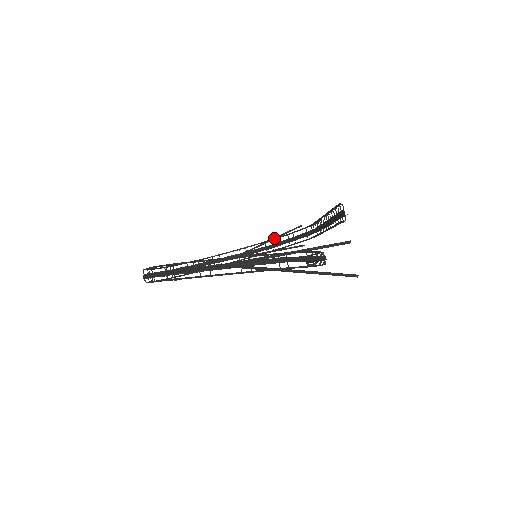
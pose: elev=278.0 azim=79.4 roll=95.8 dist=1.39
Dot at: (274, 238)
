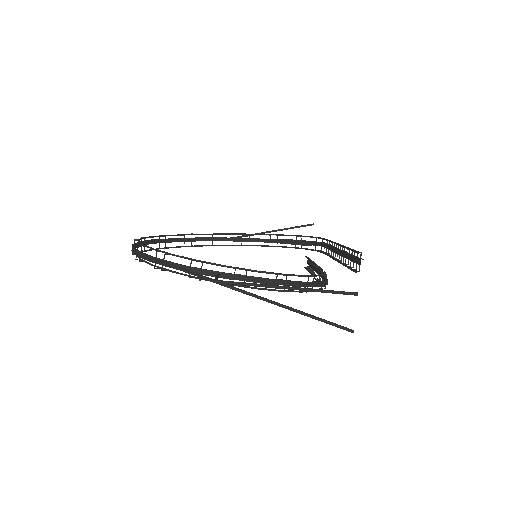
Dot at: (281, 234)
